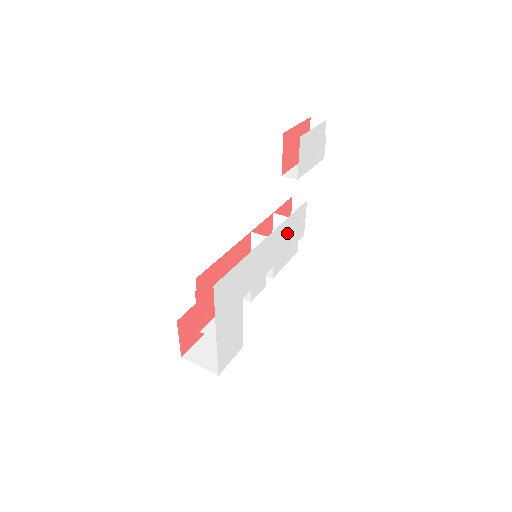
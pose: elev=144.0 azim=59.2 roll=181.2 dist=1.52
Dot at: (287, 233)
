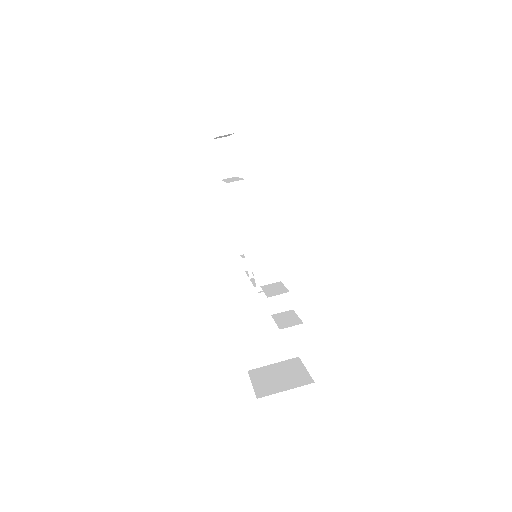
Dot at: occluded
